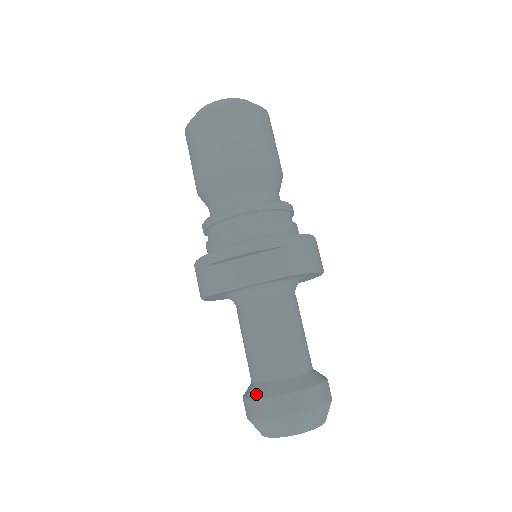
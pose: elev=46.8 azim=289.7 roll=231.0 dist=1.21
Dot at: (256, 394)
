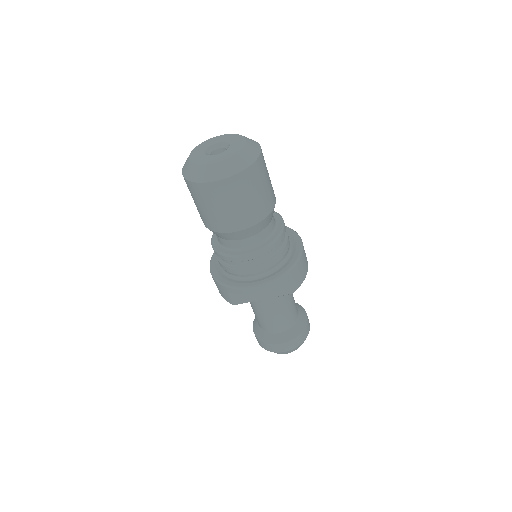
Dot at: (267, 340)
